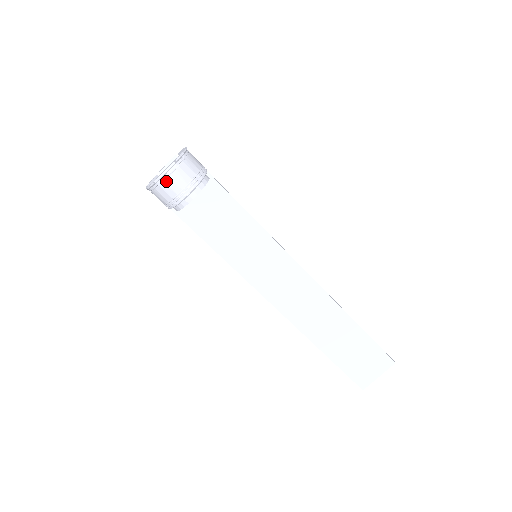
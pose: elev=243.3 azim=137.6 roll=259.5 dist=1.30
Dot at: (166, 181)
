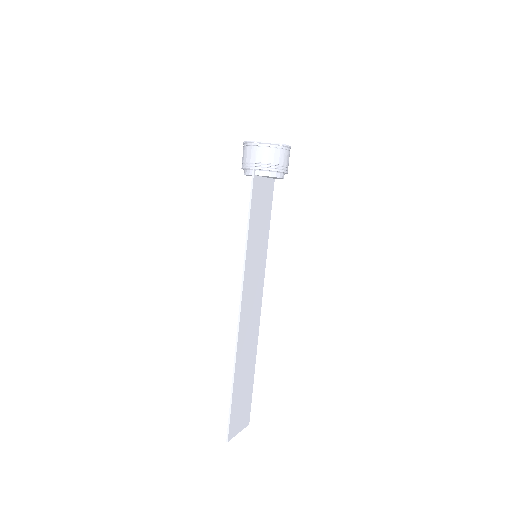
Dot at: (286, 151)
